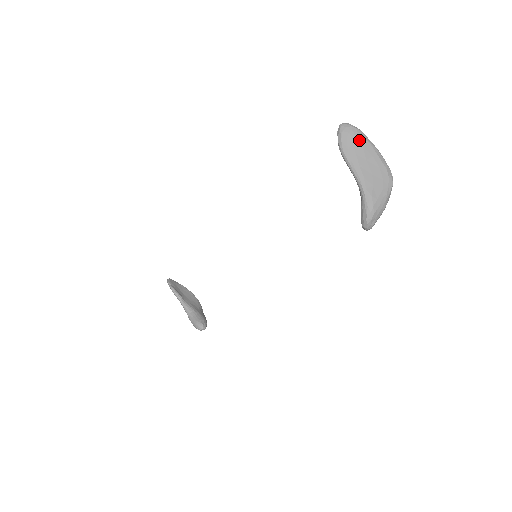
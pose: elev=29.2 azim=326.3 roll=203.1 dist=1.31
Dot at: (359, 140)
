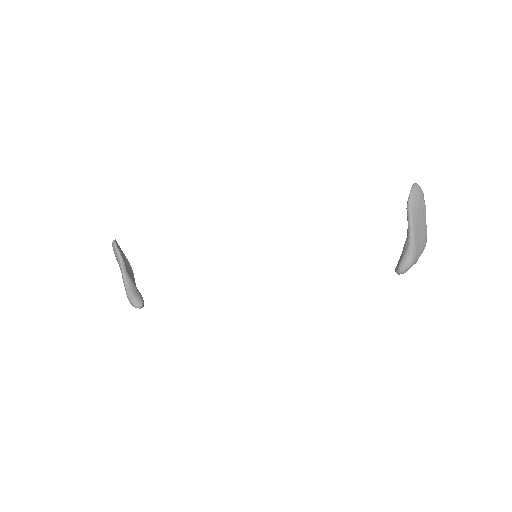
Dot at: (422, 202)
